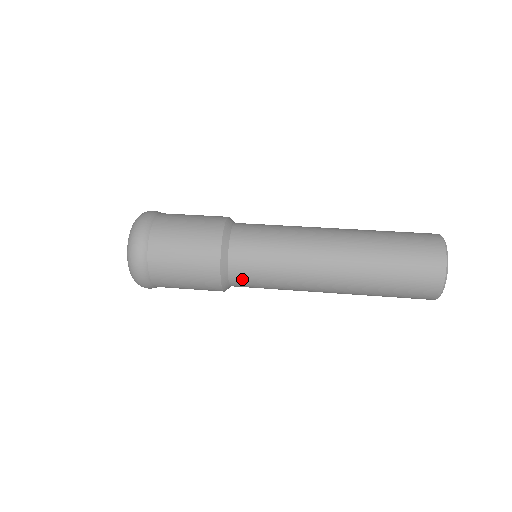
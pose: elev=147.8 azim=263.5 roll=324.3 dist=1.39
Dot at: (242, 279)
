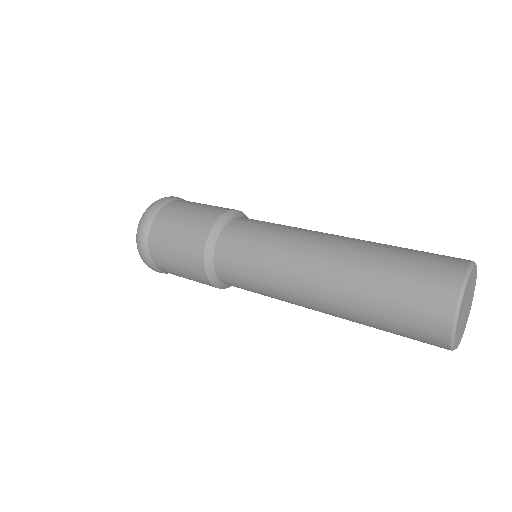
Dot at: (226, 260)
